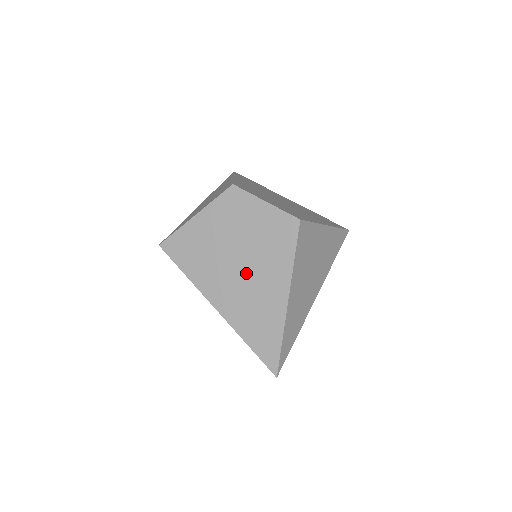
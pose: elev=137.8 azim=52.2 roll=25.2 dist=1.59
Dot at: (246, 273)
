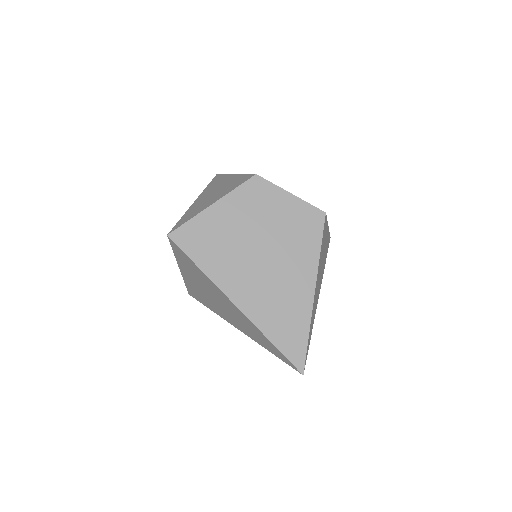
Dot at: (270, 265)
